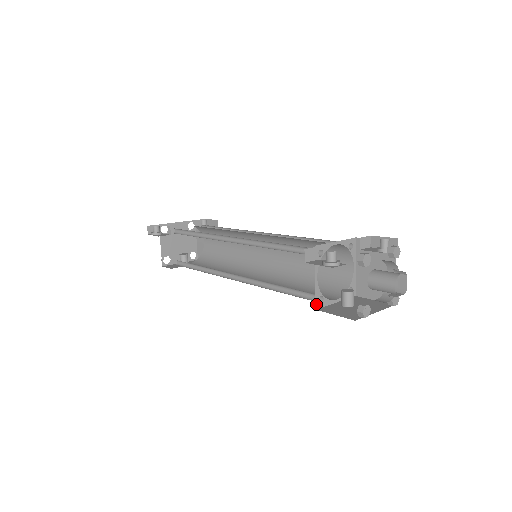
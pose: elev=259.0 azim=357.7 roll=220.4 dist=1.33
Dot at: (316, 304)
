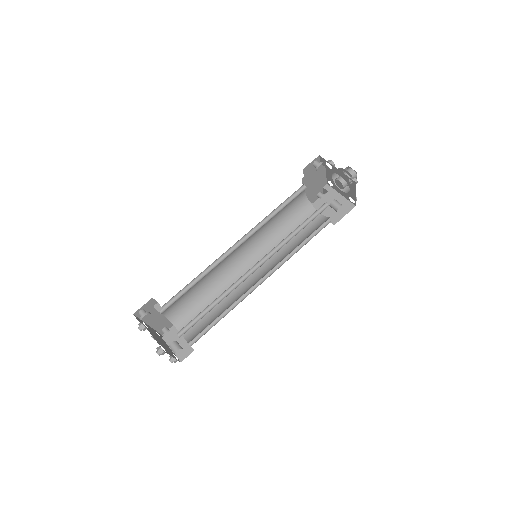
Dot at: occluded
